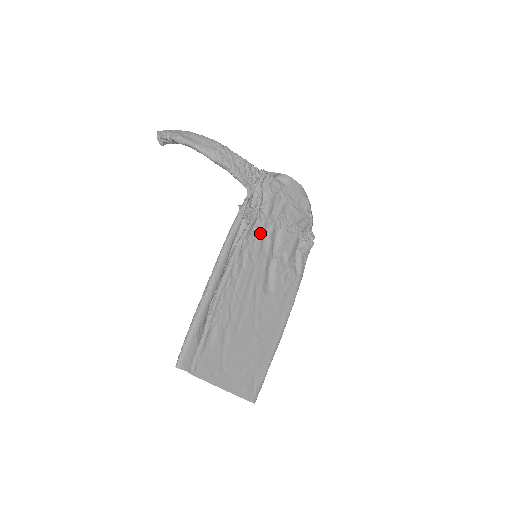
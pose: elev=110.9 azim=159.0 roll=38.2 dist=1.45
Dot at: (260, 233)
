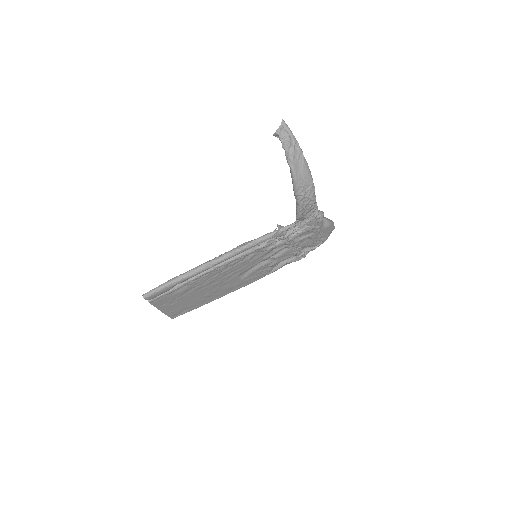
Dot at: (273, 248)
